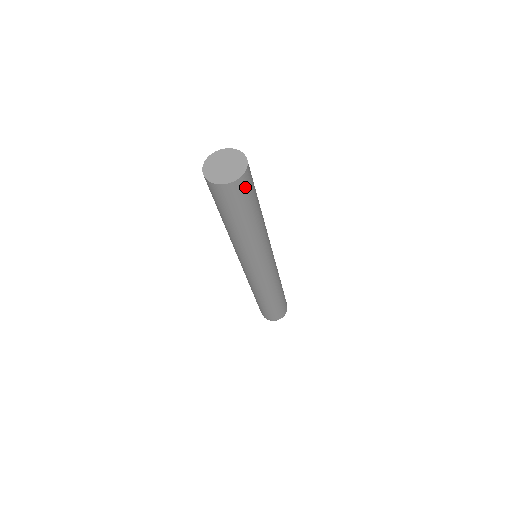
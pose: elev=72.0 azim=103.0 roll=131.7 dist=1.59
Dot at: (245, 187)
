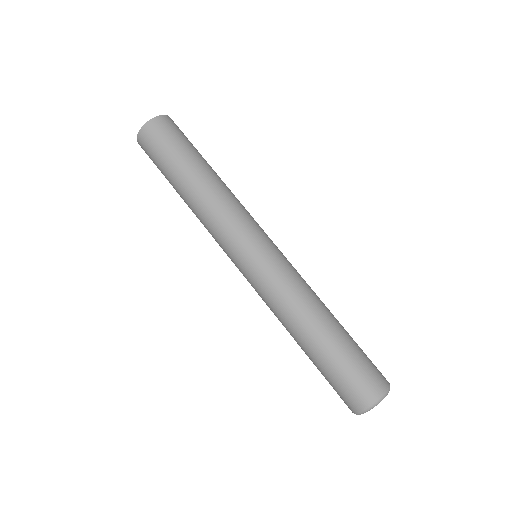
Dot at: (170, 127)
